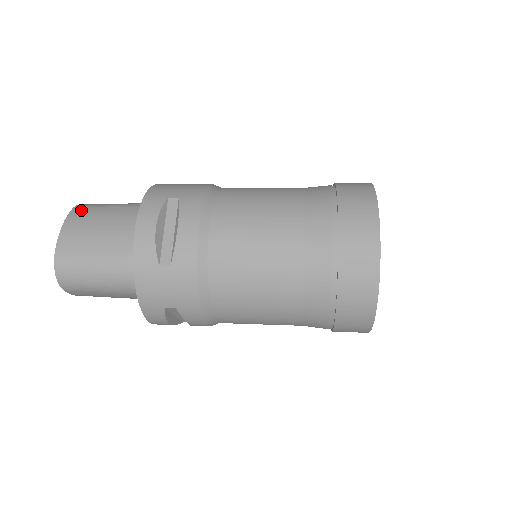
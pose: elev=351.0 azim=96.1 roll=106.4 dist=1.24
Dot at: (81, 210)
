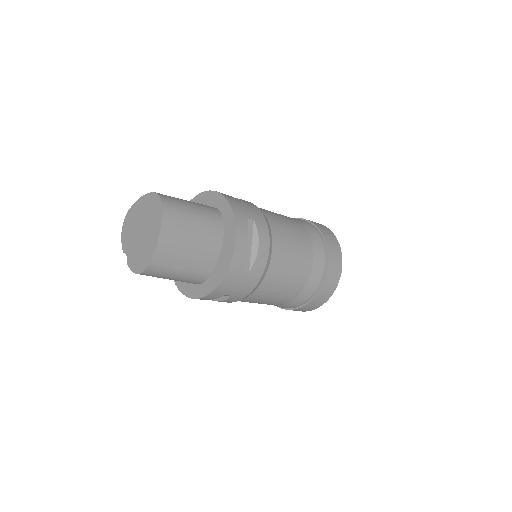
Dot at: occluded
